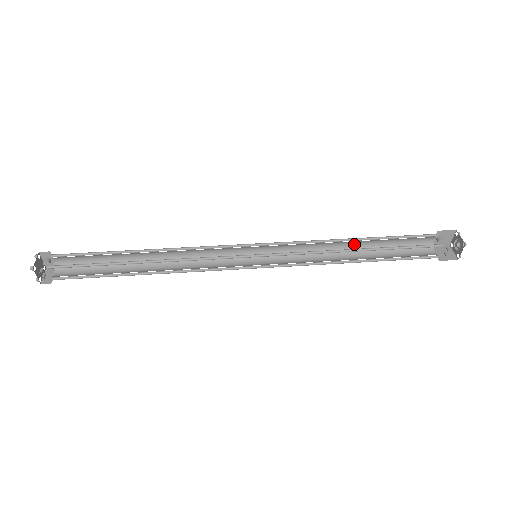
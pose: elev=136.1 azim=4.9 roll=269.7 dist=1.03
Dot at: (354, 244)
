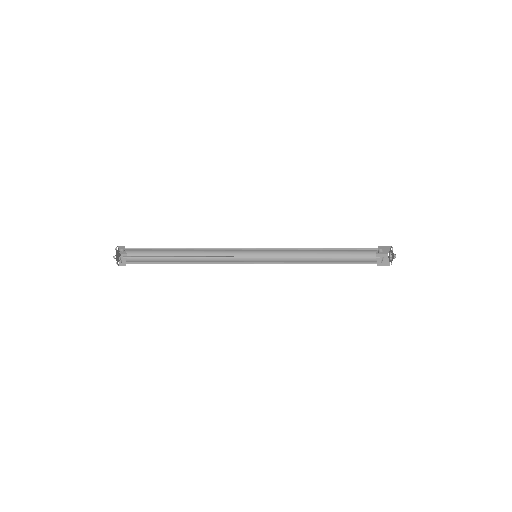
Dot at: (322, 251)
